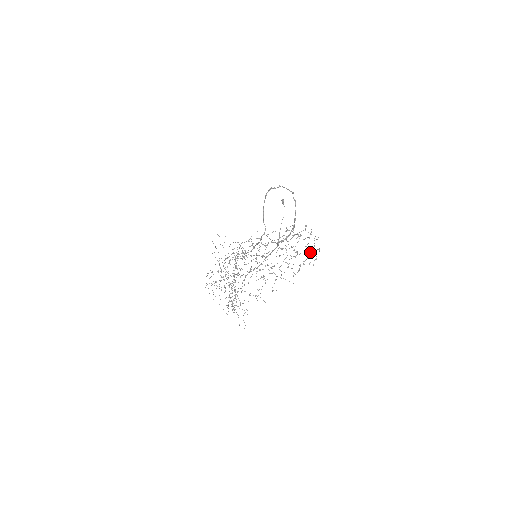
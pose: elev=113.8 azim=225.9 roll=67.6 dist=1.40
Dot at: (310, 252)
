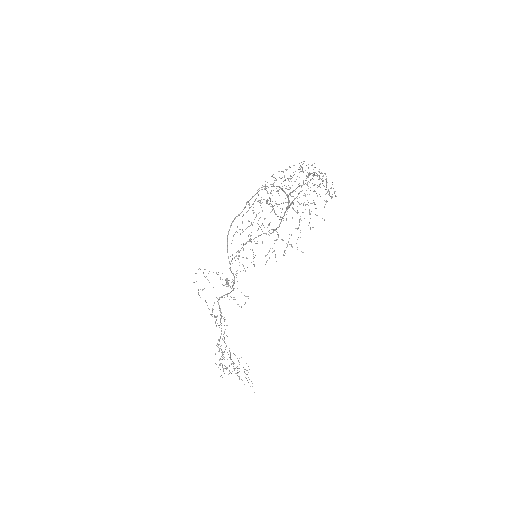
Dot at: occluded
